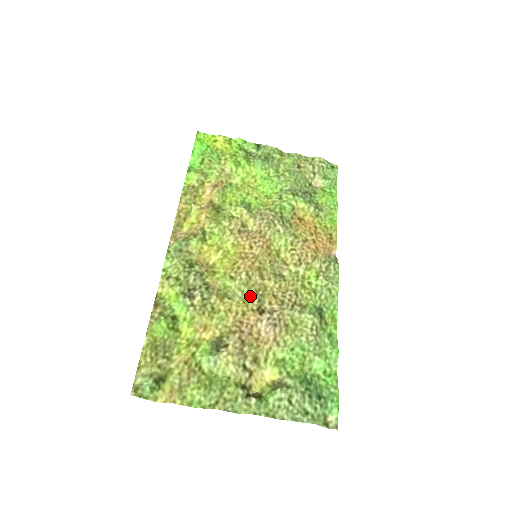
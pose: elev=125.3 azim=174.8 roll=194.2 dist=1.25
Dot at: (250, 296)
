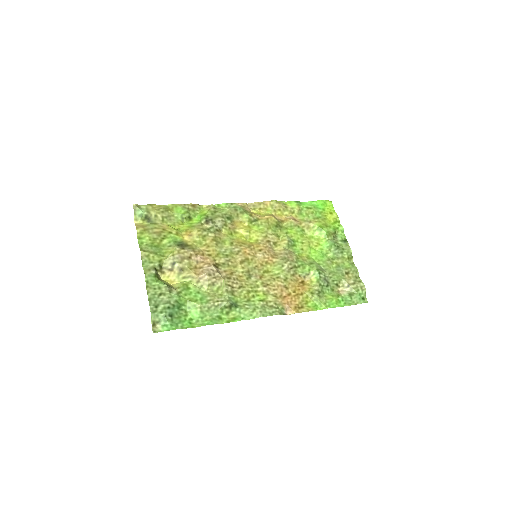
Dot at: (224, 257)
